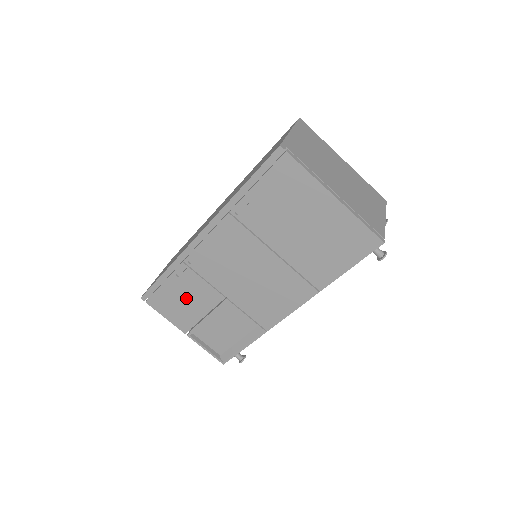
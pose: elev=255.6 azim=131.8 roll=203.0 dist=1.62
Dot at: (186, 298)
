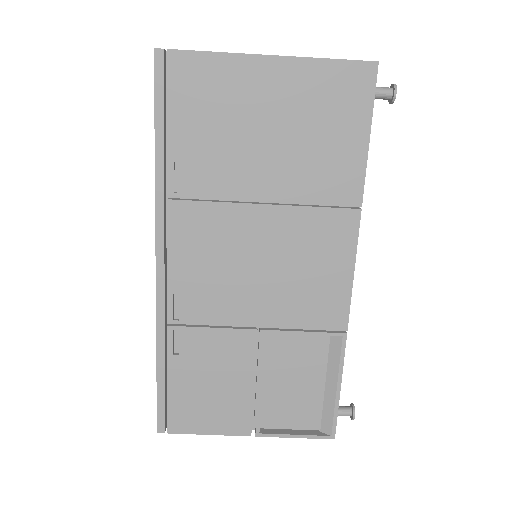
Dot at: (211, 377)
